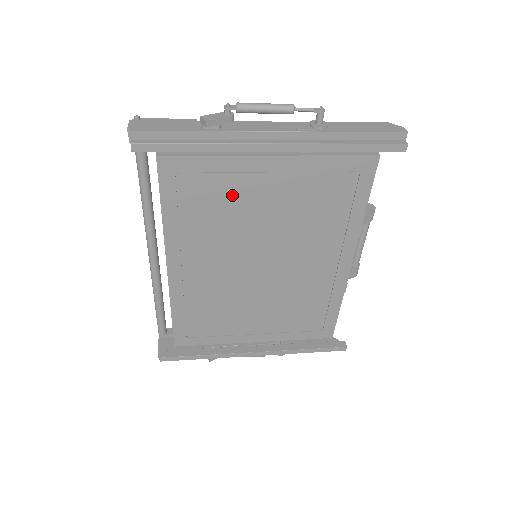
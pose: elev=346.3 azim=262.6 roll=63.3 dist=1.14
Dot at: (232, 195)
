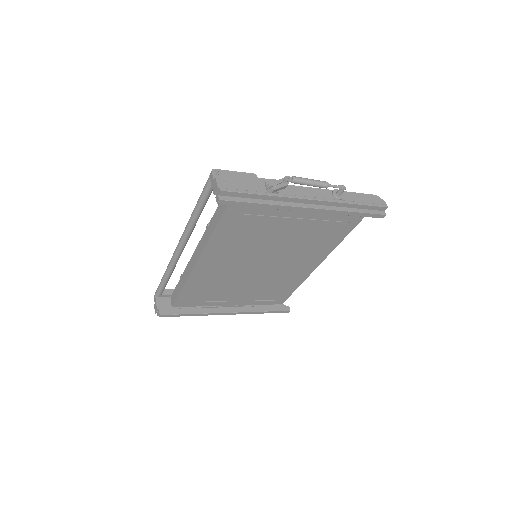
Dot at: (265, 228)
